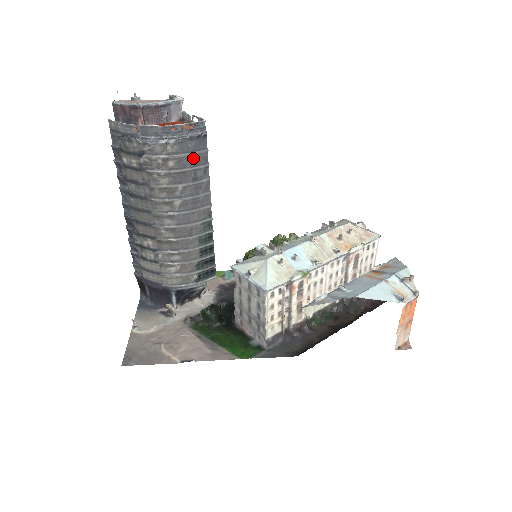
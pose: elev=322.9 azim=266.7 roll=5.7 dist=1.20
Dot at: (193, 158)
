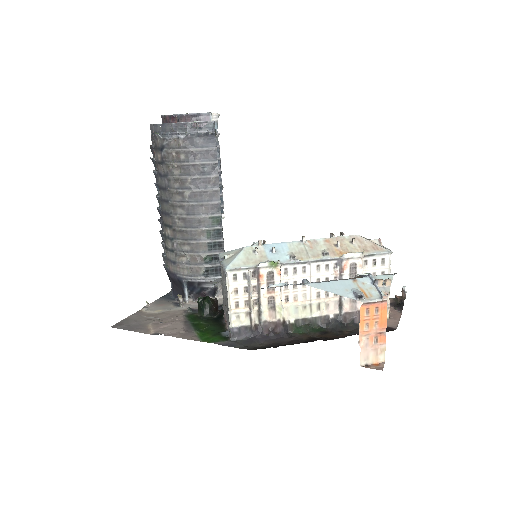
Dot at: (202, 153)
